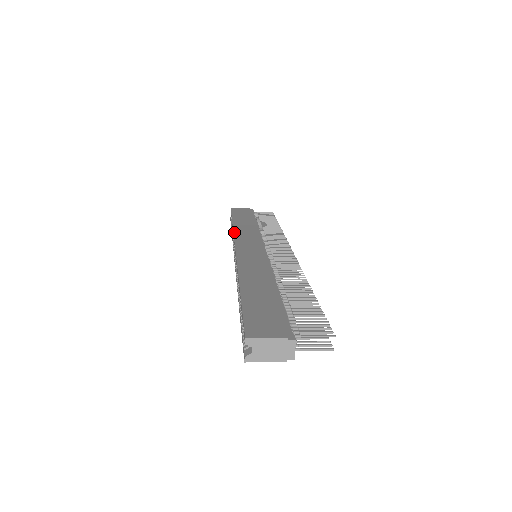
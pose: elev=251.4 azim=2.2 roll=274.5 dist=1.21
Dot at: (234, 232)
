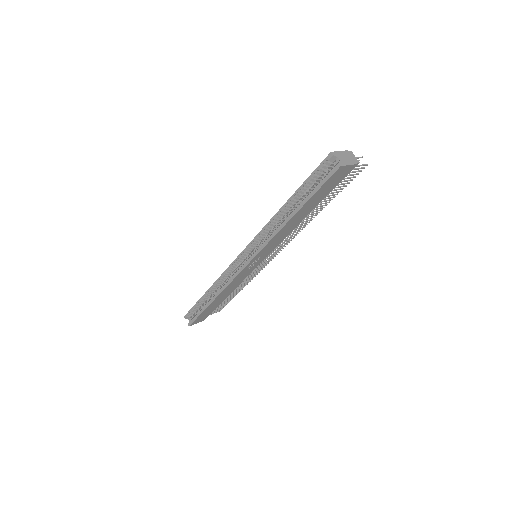
Dot at: (220, 276)
